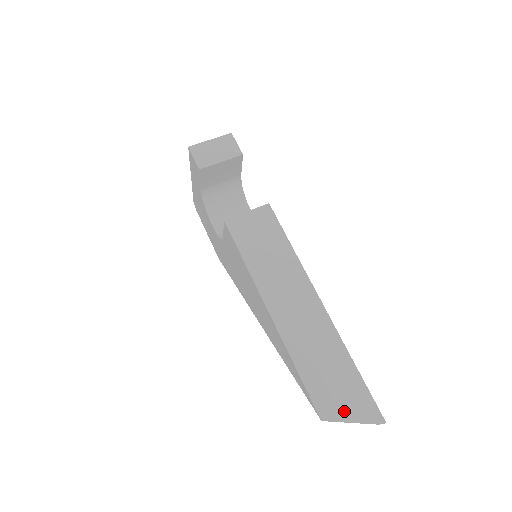
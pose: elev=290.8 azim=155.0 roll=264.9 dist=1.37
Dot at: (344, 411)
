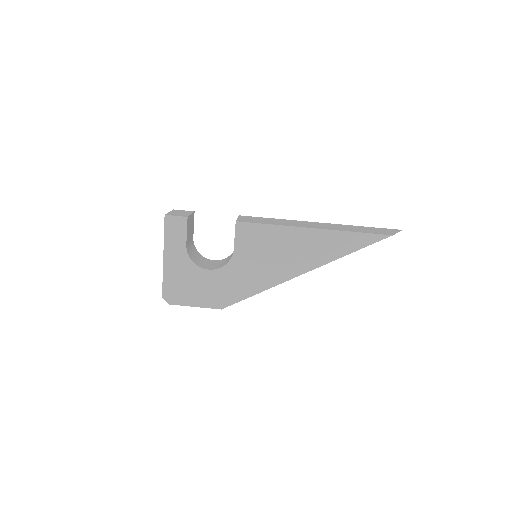
Dot at: (390, 232)
